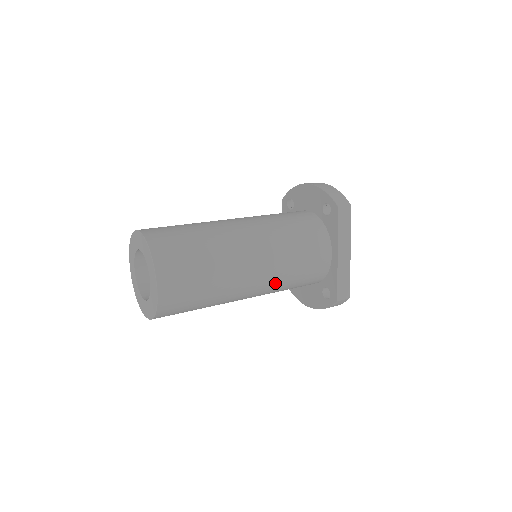
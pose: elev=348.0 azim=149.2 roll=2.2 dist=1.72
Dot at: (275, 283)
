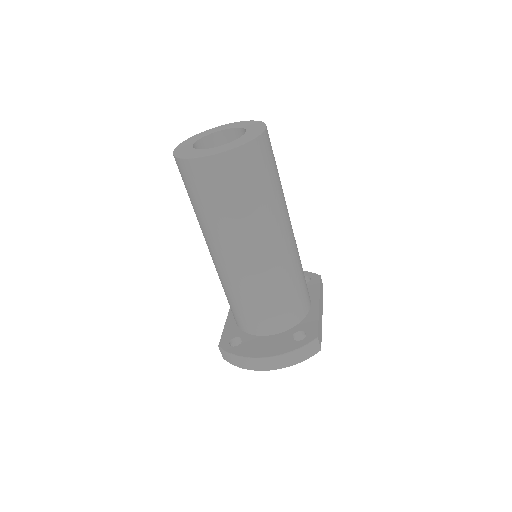
Dot at: (289, 264)
